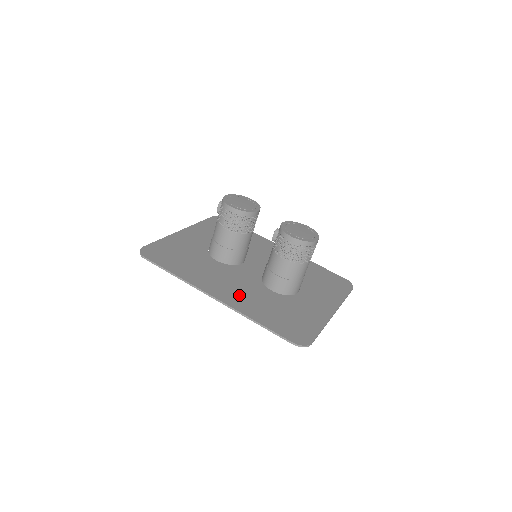
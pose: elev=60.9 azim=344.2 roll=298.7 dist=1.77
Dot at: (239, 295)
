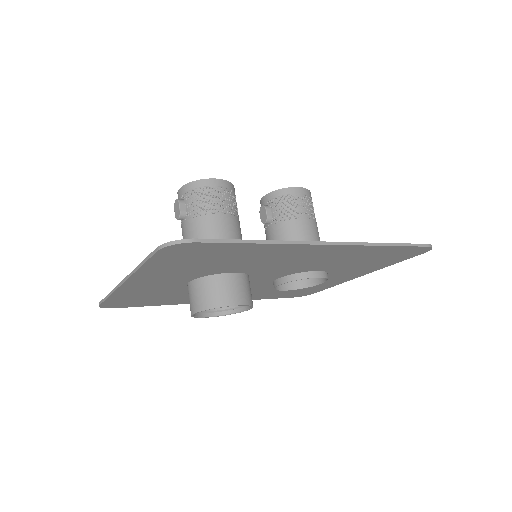
Dot at: occluded
